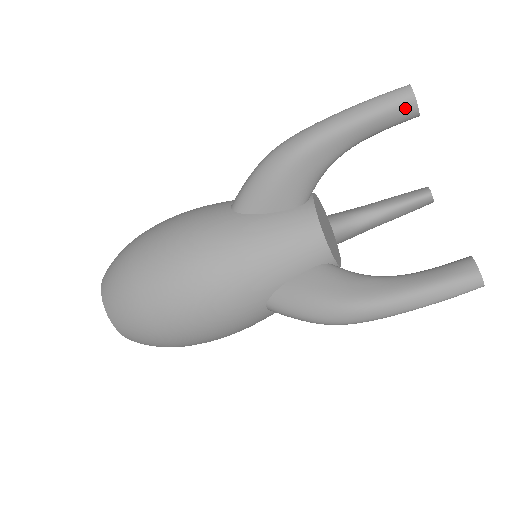
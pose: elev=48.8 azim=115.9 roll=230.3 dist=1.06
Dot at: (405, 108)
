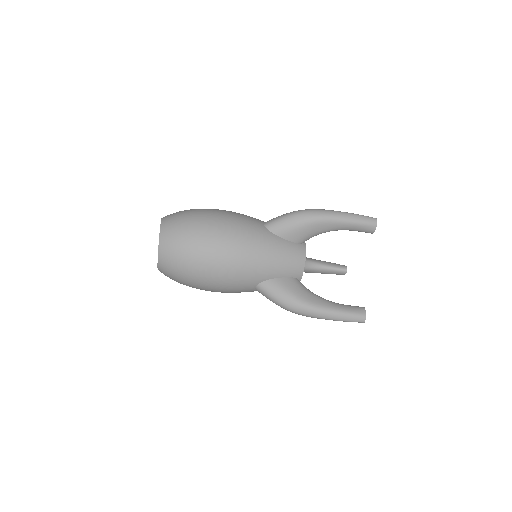
Dot at: (370, 227)
